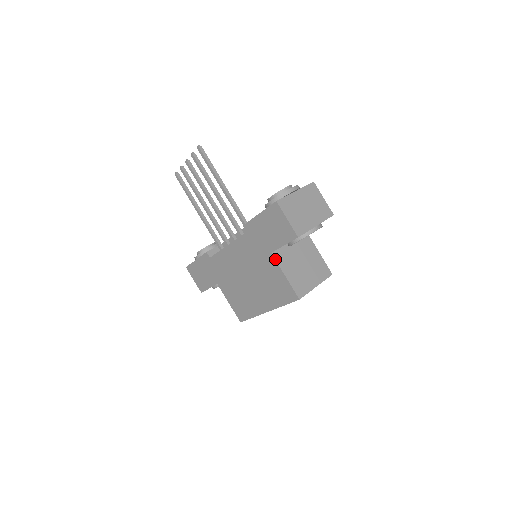
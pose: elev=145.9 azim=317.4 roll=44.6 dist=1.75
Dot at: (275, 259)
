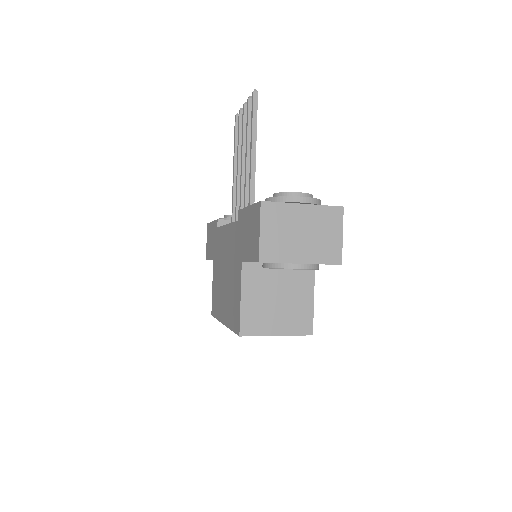
Dot at: (242, 271)
